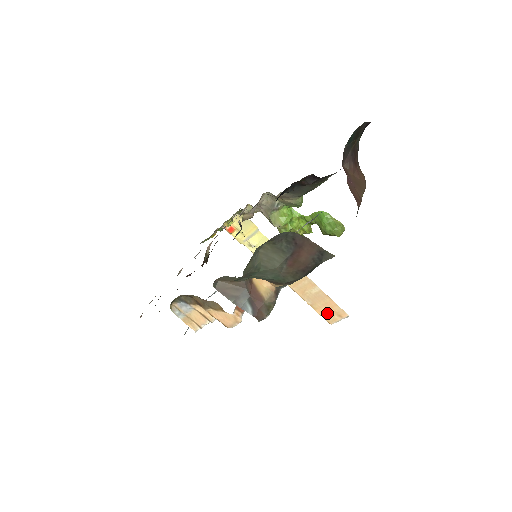
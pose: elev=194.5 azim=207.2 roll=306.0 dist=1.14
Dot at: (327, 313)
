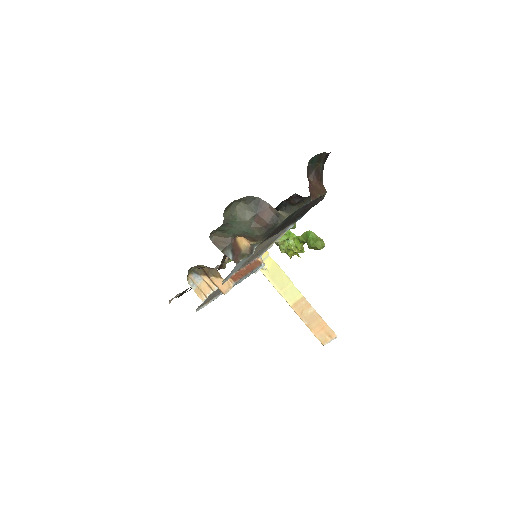
Dot at: (320, 333)
